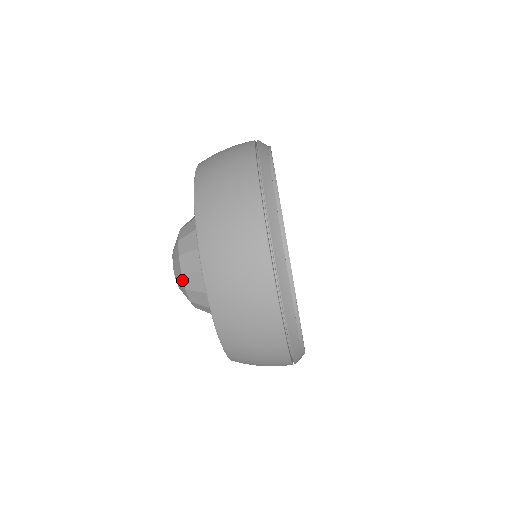
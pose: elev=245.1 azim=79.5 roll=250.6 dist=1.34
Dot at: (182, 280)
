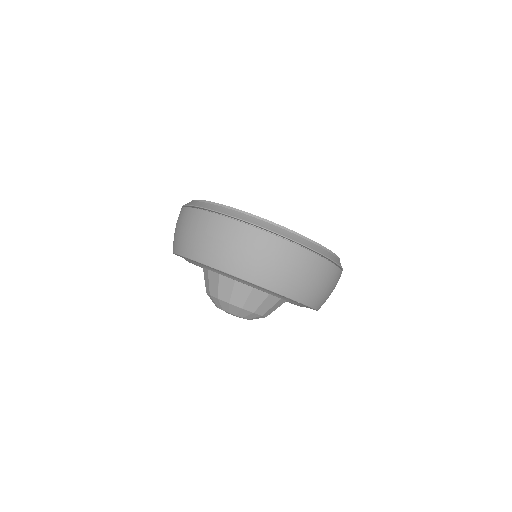
Dot at: (246, 311)
